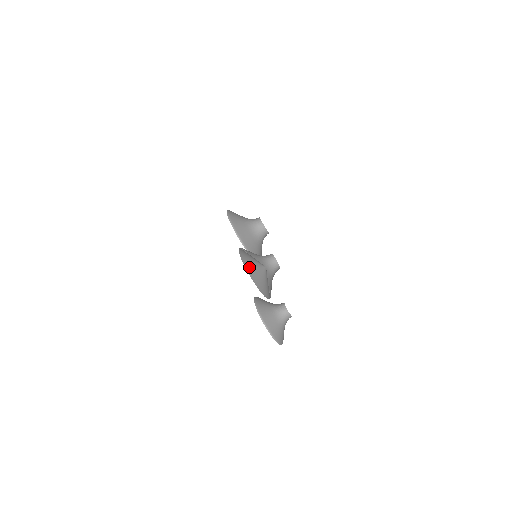
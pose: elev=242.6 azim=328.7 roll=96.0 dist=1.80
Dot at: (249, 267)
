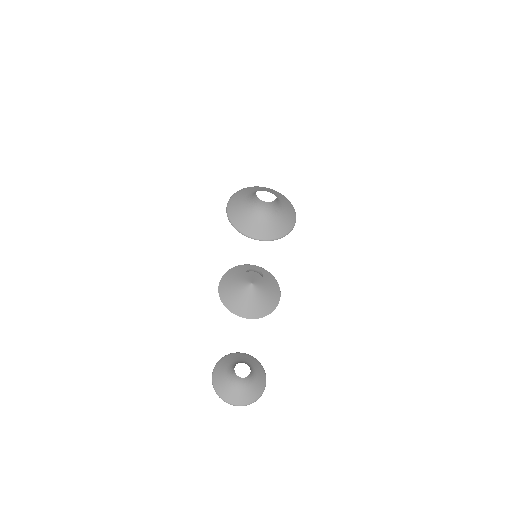
Dot at: (229, 302)
